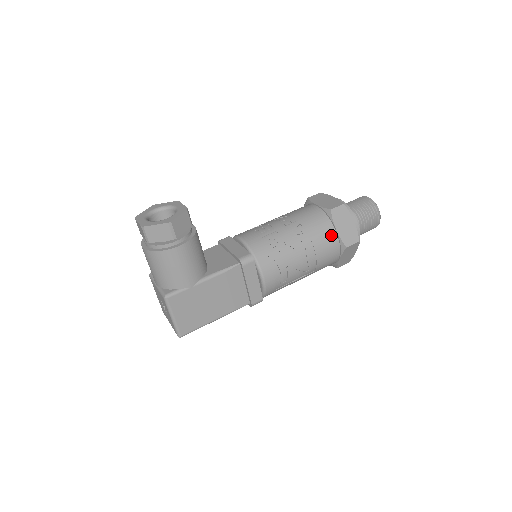
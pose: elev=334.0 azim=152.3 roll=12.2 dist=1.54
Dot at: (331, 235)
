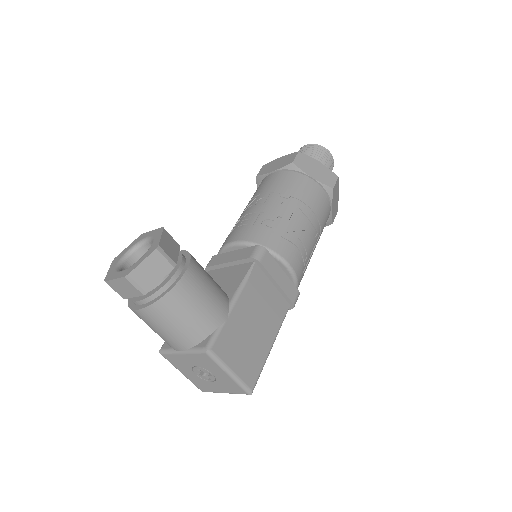
Dot at: (311, 185)
